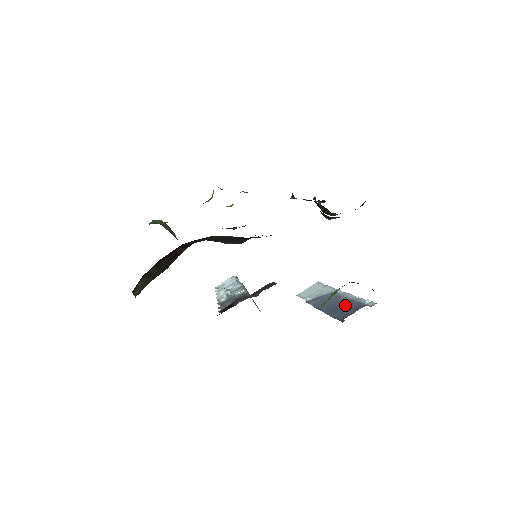
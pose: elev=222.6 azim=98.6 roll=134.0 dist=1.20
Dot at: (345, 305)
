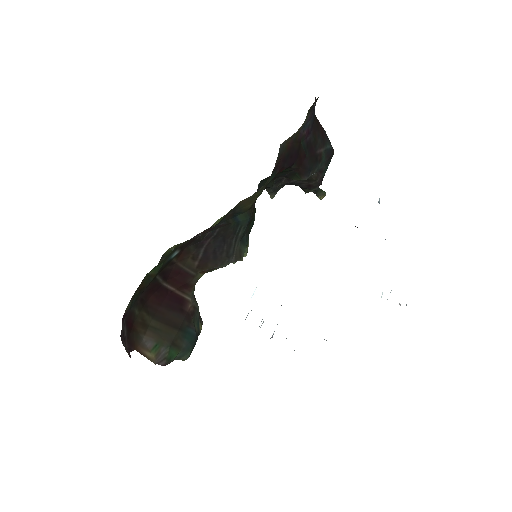
Dot at: occluded
